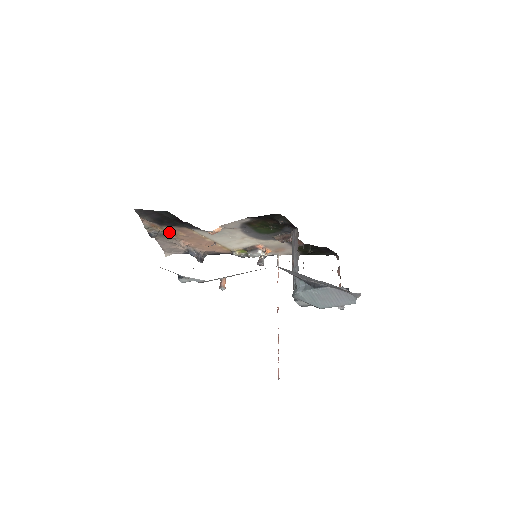
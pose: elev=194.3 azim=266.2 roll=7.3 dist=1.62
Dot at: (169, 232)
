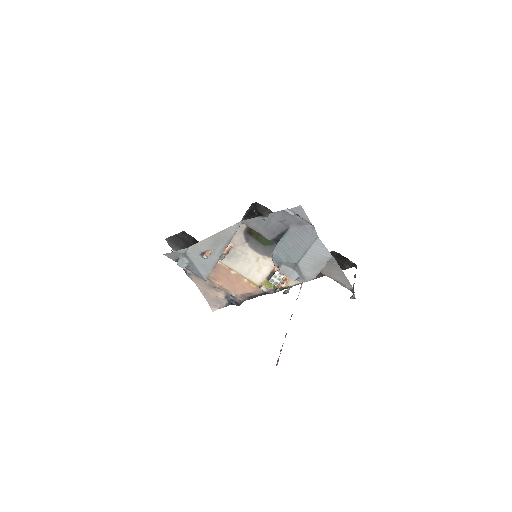
Dot at: occluded
